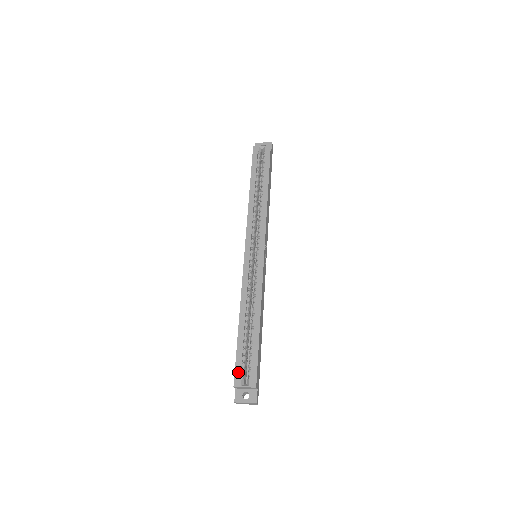
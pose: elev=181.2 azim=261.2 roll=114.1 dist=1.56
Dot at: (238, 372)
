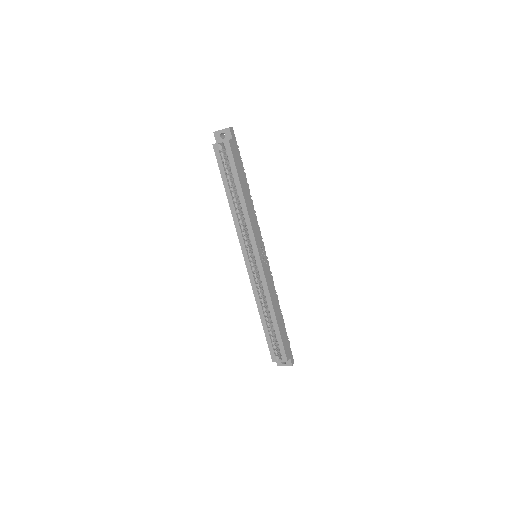
Dot at: (272, 353)
